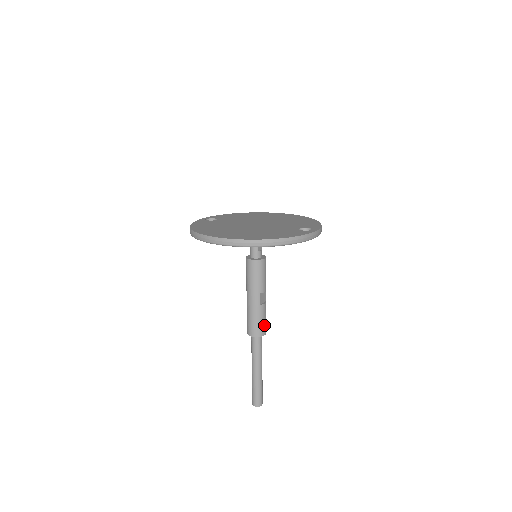
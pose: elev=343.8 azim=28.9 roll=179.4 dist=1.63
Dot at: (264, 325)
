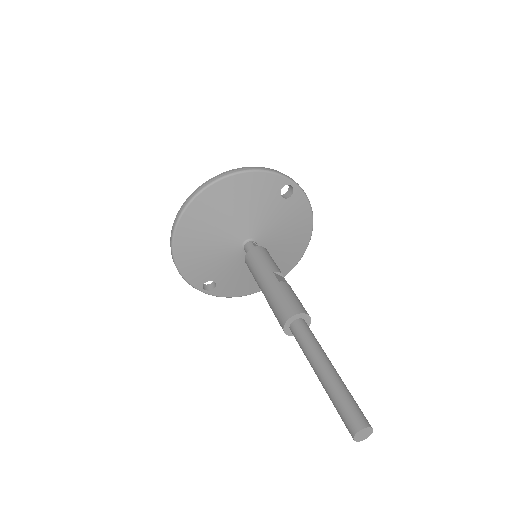
Dot at: (298, 303)
